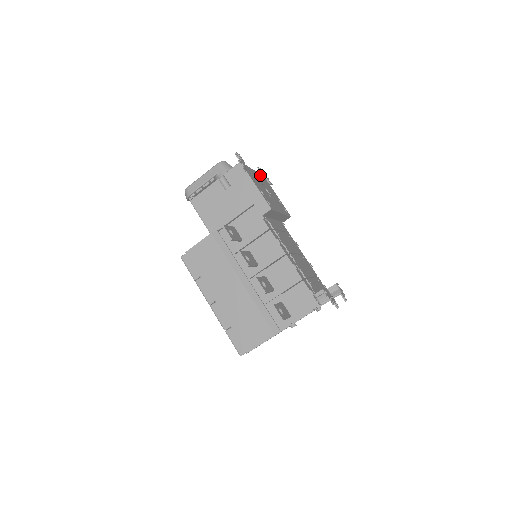
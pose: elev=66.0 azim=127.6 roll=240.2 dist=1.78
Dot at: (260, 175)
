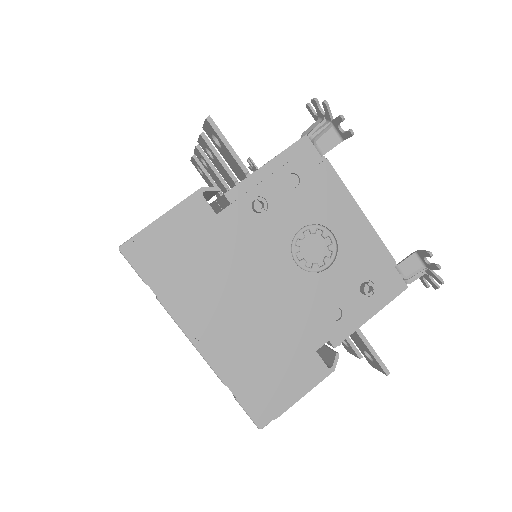
Dot at: occluded
